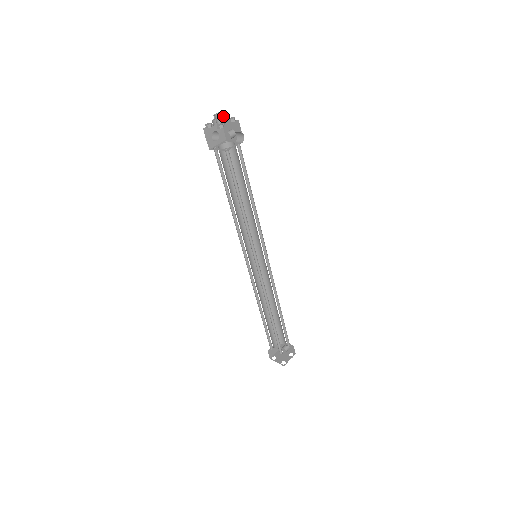
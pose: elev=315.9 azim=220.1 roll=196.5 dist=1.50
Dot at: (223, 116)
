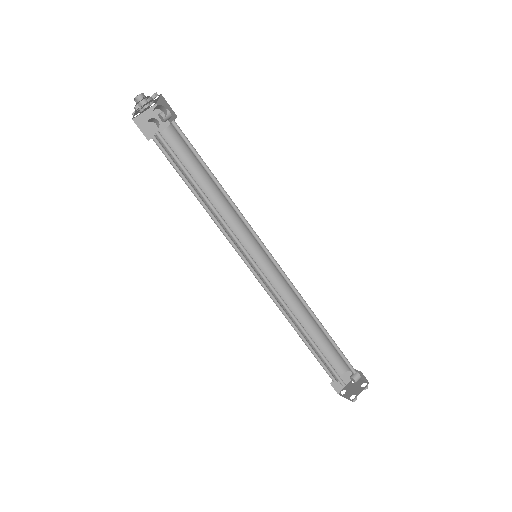
Dot at: (146, 97)
